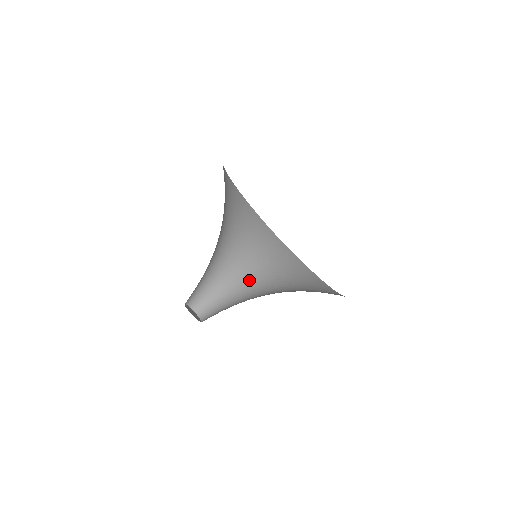
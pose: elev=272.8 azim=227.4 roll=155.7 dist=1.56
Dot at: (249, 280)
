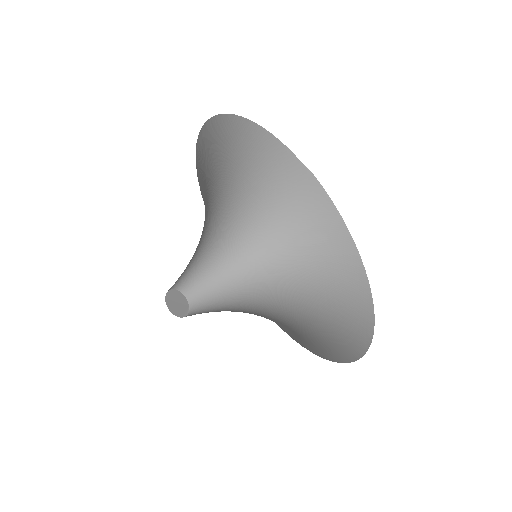
Dot at: (250, 252)
